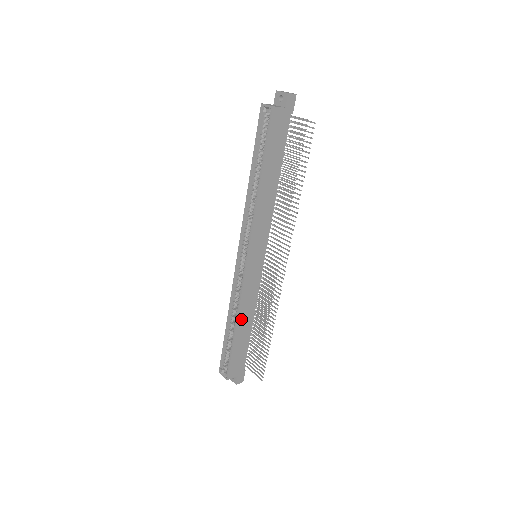
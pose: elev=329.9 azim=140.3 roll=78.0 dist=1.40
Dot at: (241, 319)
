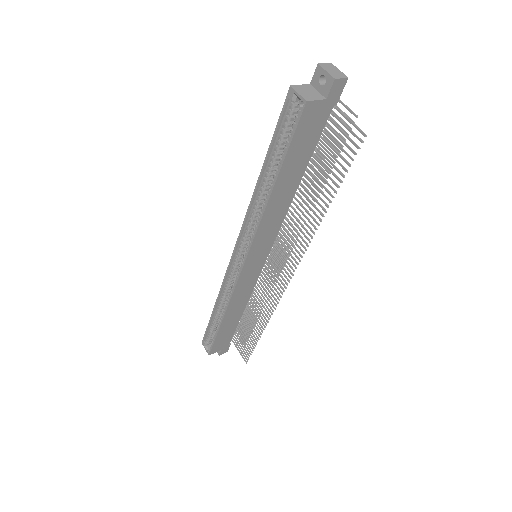
Dot at: (230, 312)
